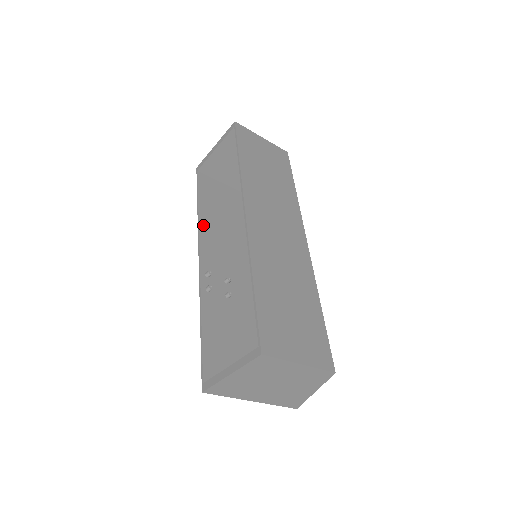
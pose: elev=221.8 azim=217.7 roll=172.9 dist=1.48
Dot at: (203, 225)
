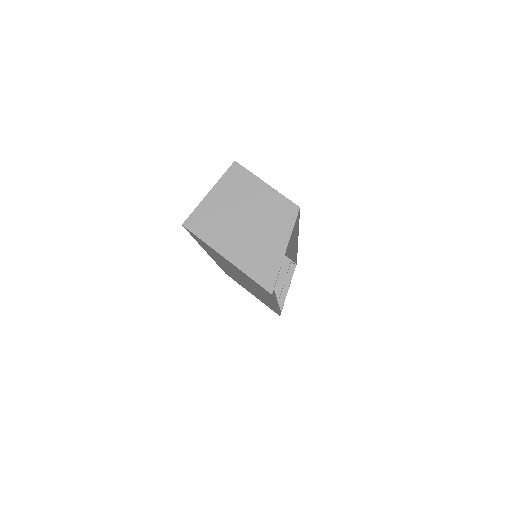
Dot at: occluded
